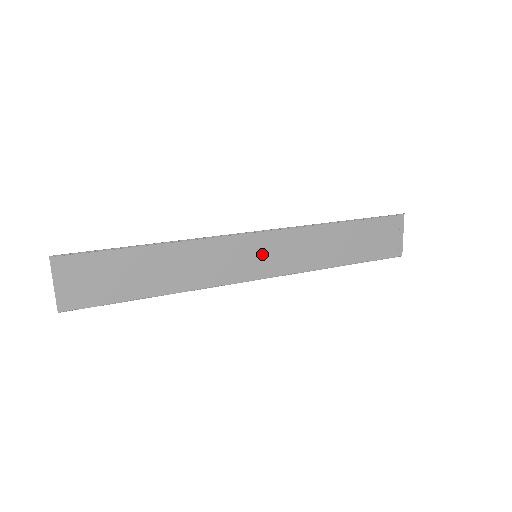
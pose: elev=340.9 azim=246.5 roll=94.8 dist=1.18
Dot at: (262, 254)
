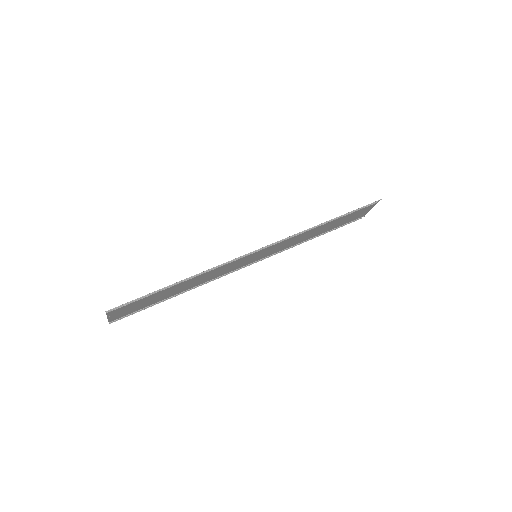
Dot at: (261, 253)
